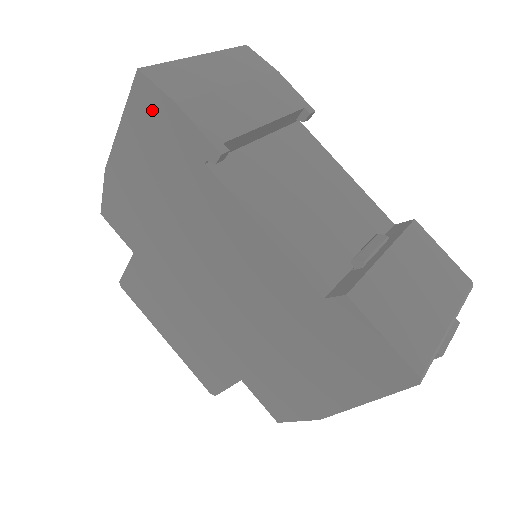
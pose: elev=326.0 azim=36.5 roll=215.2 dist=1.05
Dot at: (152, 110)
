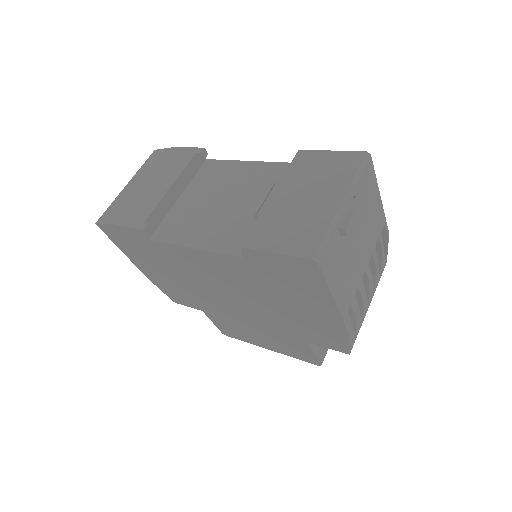
Dot at: (117, 235)
